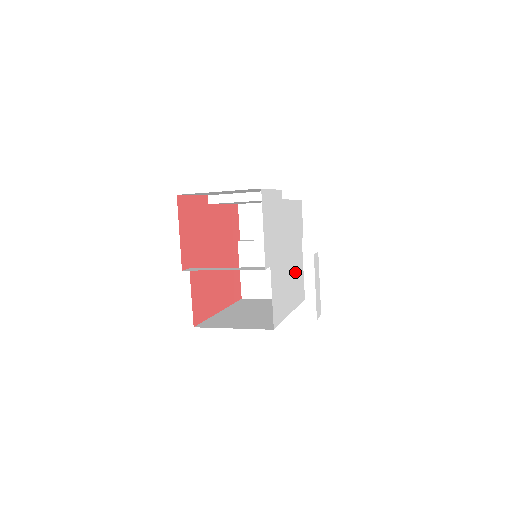
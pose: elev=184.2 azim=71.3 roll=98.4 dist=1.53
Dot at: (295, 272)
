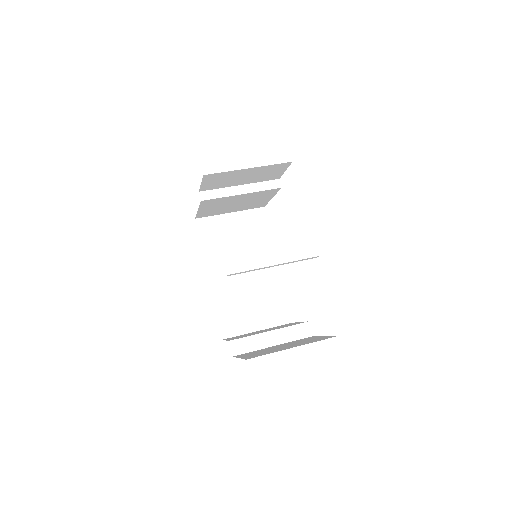
Dot at: occluded
